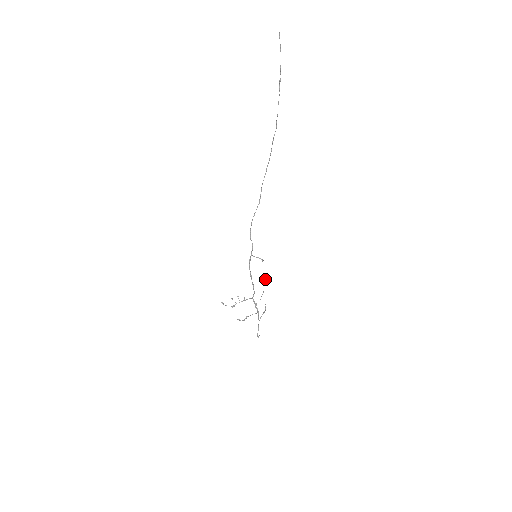
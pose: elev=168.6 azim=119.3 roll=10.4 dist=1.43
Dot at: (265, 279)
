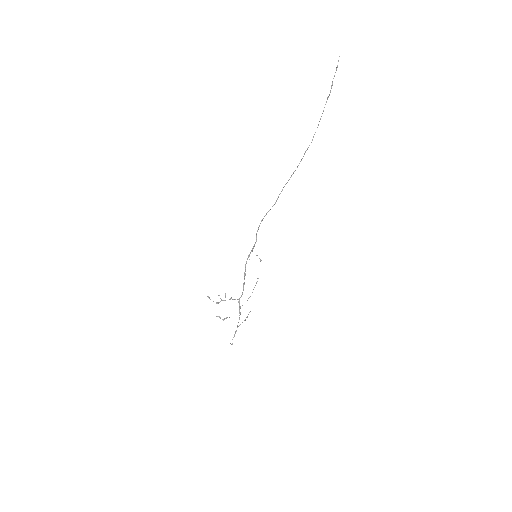
Dot at: (257, 281)
